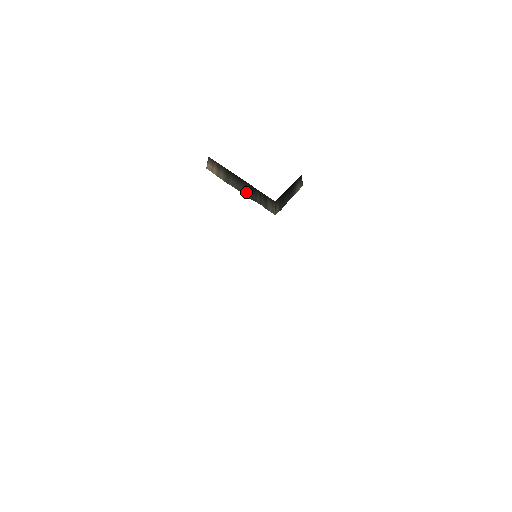
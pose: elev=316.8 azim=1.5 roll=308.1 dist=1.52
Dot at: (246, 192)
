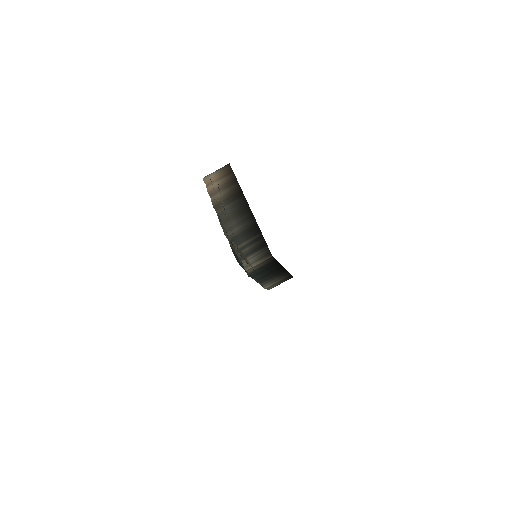
Dot at: (234, 229)
